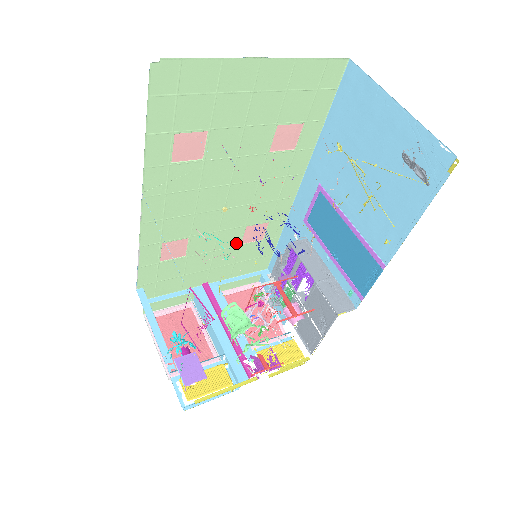
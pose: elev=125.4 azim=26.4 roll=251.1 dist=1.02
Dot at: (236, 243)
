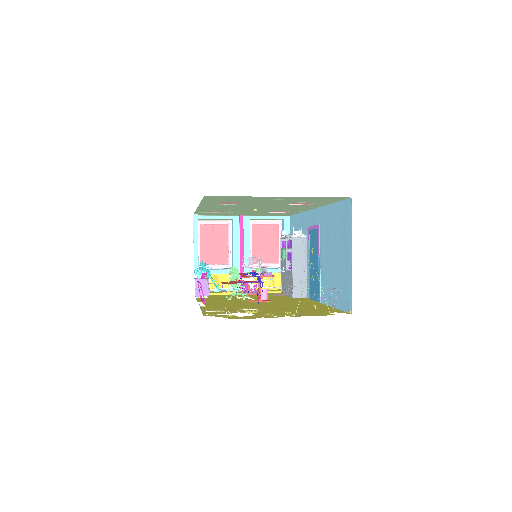
Dot at: (265, 212)
